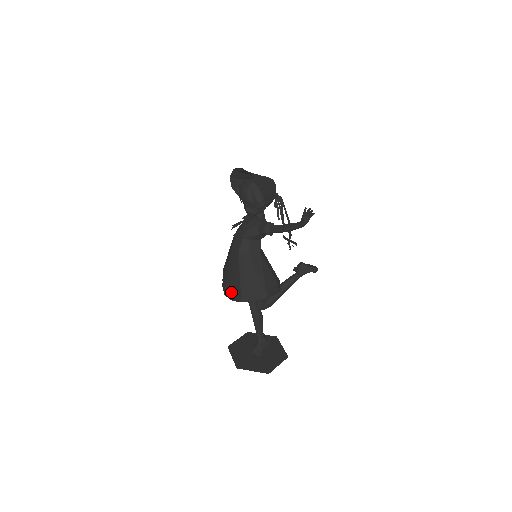
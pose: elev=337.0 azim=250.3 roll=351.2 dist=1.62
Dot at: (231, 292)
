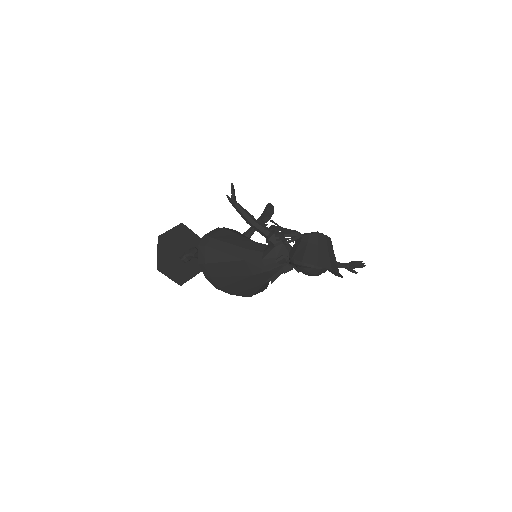
Dot at: (235, 294)
